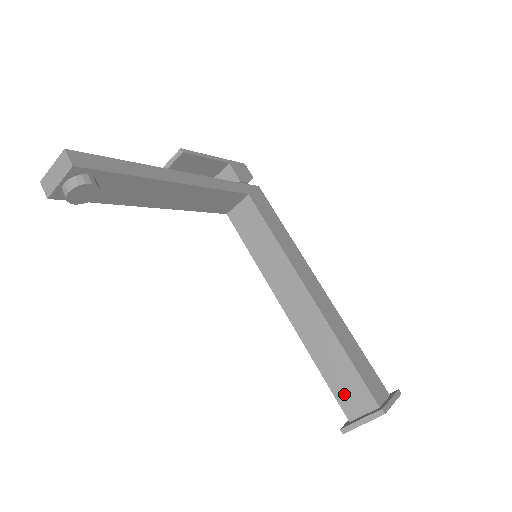
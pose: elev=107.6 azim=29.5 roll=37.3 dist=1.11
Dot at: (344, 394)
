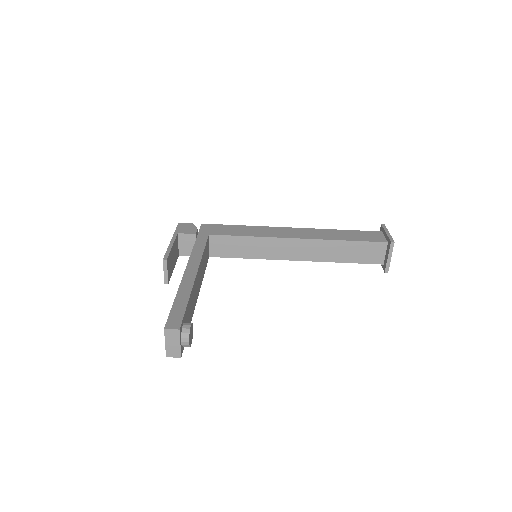
Dot at: (367, 257)
